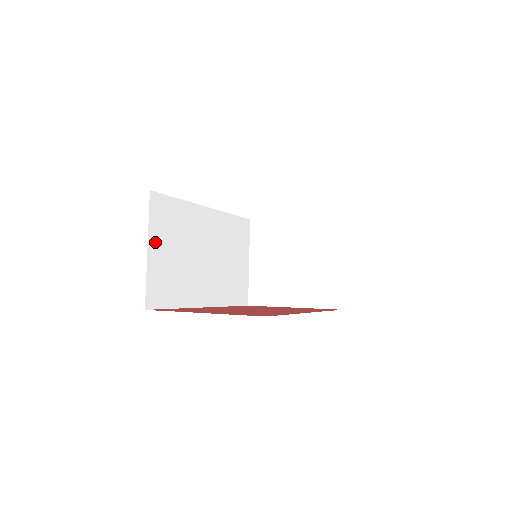
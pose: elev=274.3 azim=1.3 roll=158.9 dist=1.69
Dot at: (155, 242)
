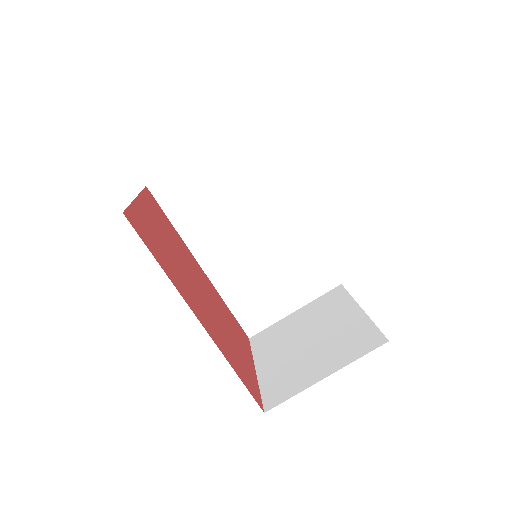
Dot at: (210, 159)
